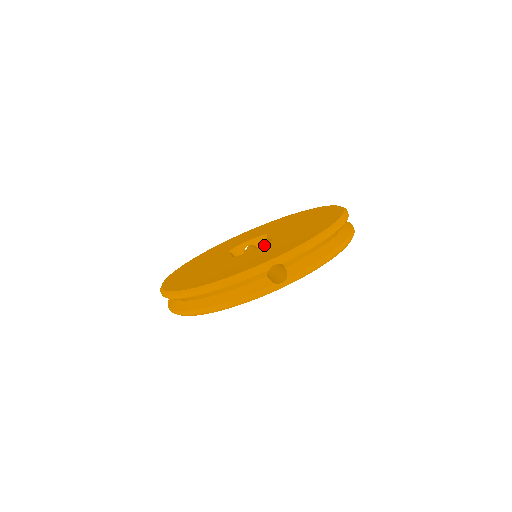
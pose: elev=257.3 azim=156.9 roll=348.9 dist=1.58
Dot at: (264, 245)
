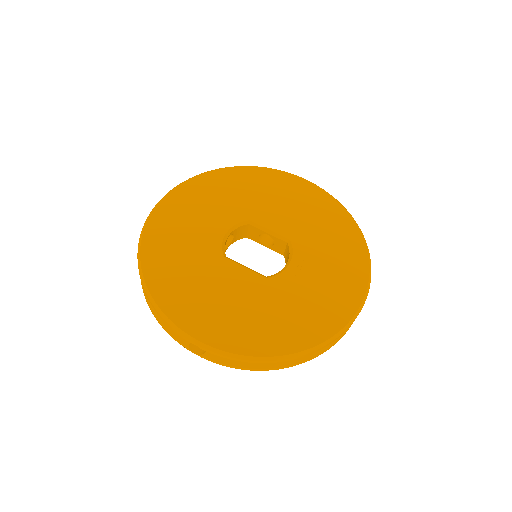
Dot at: (296, 258)
